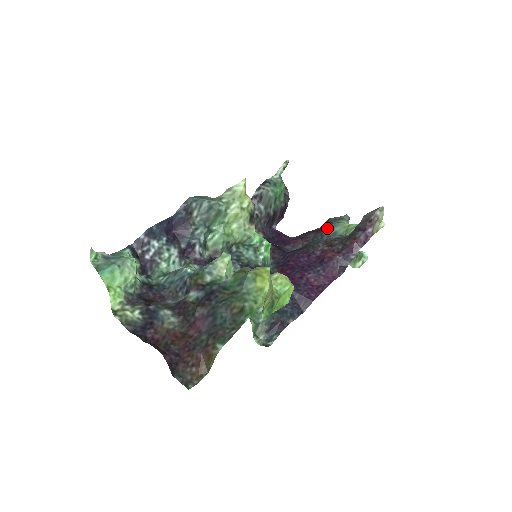
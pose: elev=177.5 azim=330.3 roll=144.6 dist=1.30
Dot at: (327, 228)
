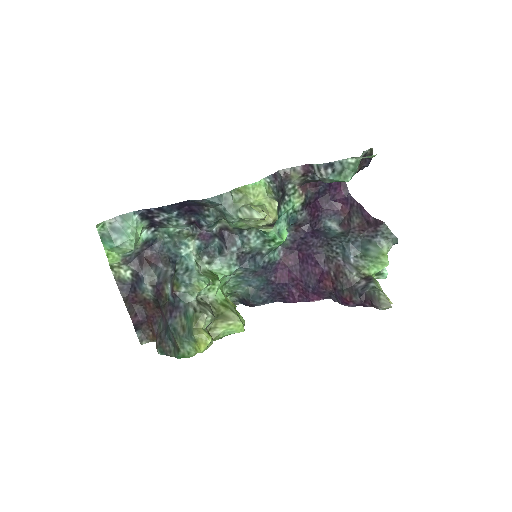
Dot at: (367, 236)
